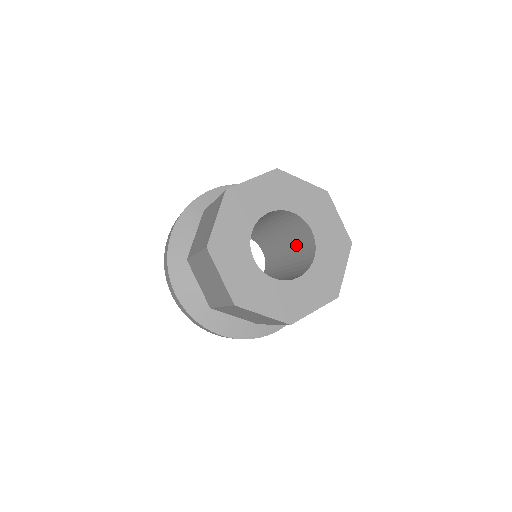
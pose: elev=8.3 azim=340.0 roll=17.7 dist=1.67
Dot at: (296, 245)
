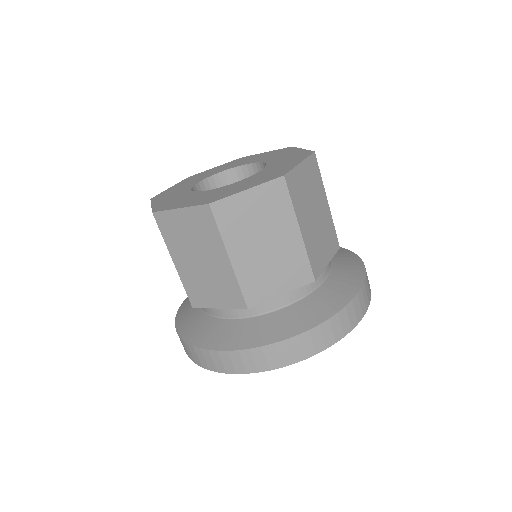
Dot at: occluded
